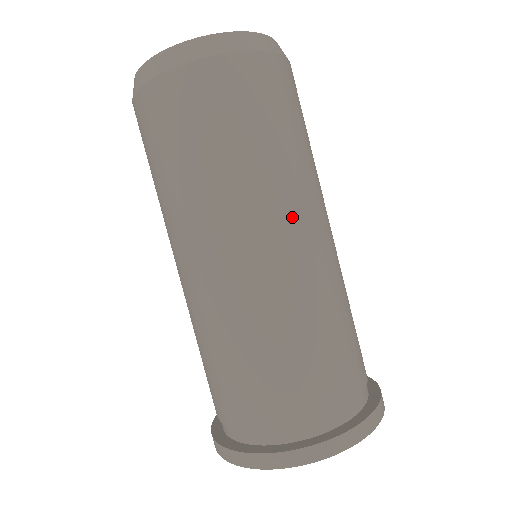
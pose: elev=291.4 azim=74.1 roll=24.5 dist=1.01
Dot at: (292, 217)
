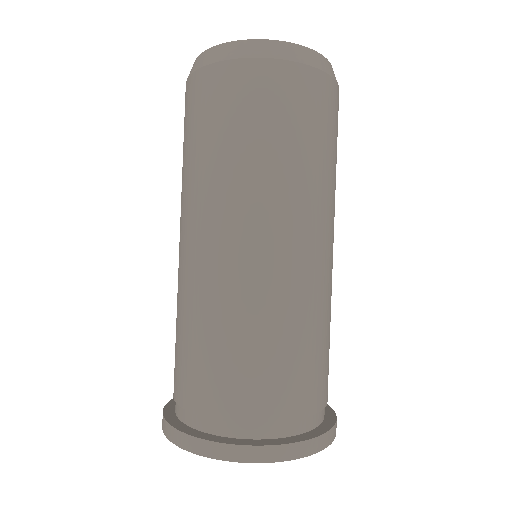
Dot at: (294, 224)
